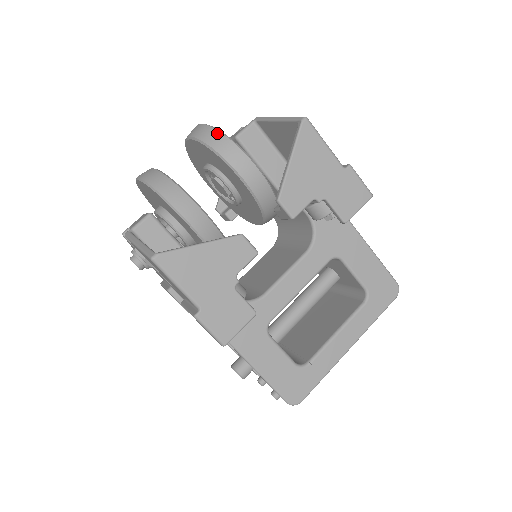
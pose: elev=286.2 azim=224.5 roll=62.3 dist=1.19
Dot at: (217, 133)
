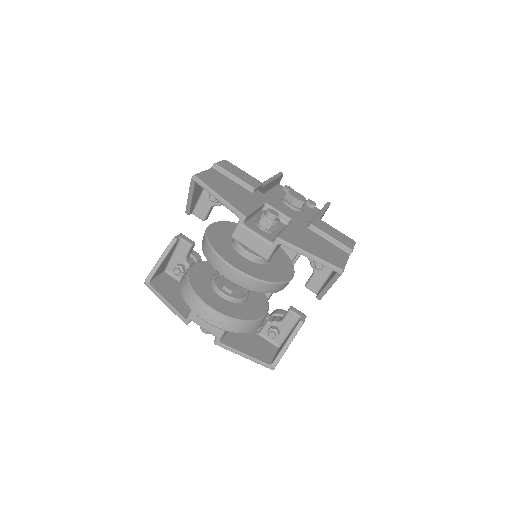
Dot at: (269, 286)
